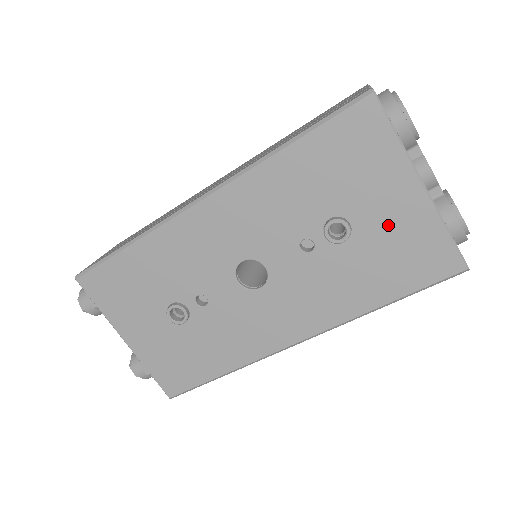
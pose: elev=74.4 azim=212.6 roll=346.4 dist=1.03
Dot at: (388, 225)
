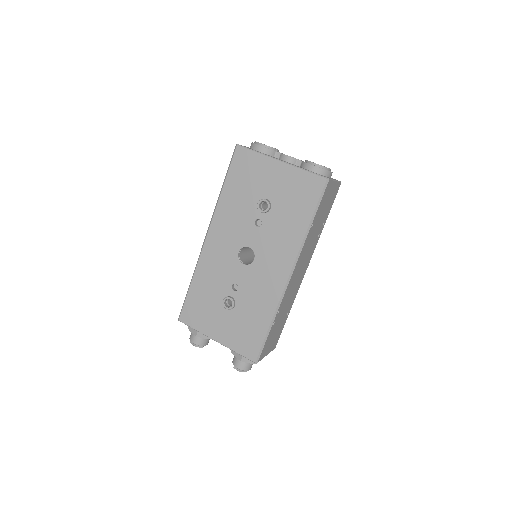
Dot at: (281, 187)
